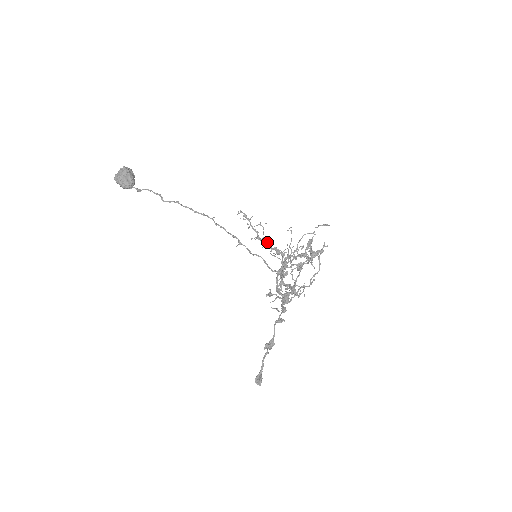
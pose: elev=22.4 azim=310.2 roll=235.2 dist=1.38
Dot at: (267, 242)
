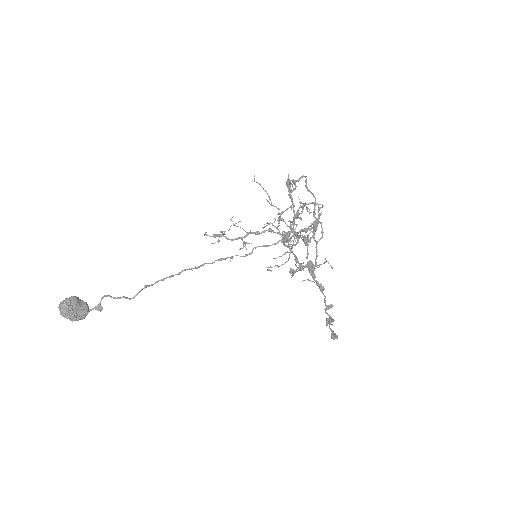
Dot at: occluded
